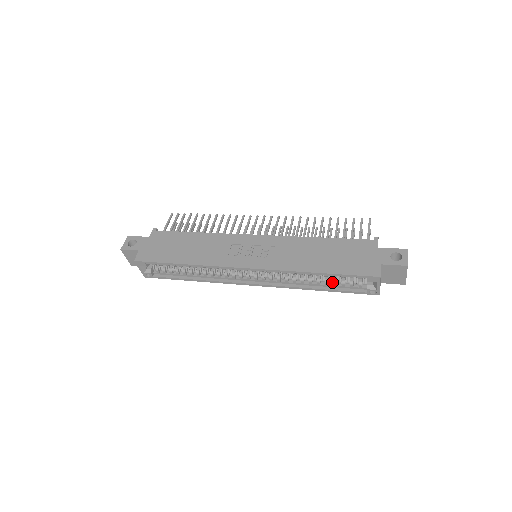
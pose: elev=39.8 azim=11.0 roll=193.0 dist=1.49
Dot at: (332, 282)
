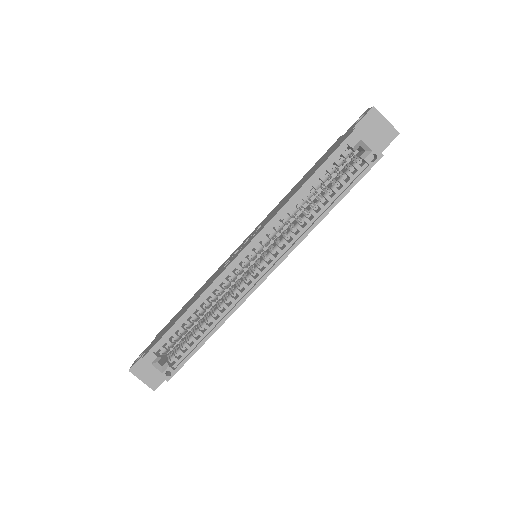
Dot at: (331, 192)
